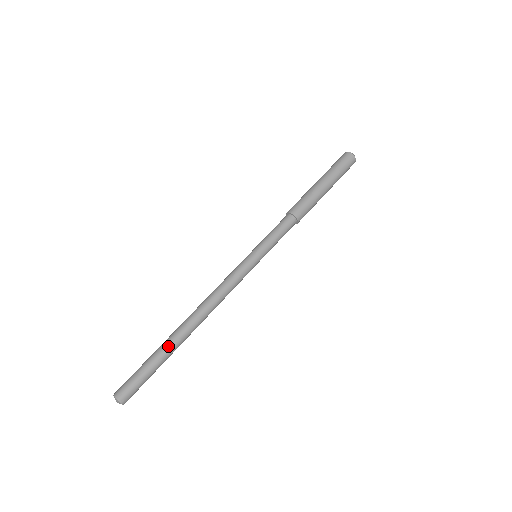
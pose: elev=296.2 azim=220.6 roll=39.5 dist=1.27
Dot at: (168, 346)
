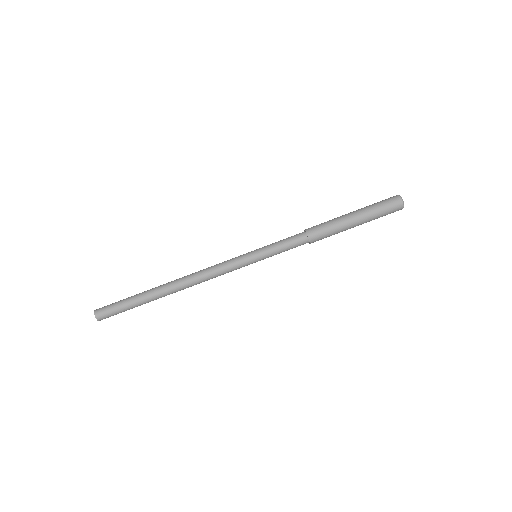
Dot at: (149, 300)
